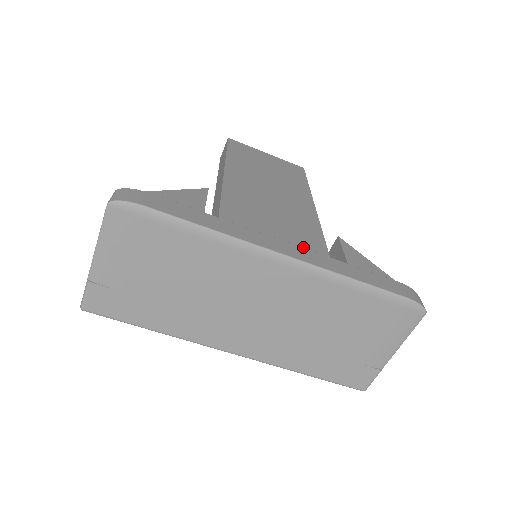
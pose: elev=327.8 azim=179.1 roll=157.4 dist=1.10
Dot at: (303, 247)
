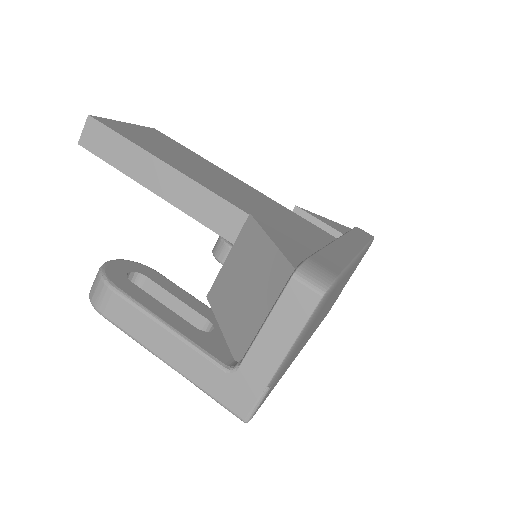
Dot at: (317, 232)
